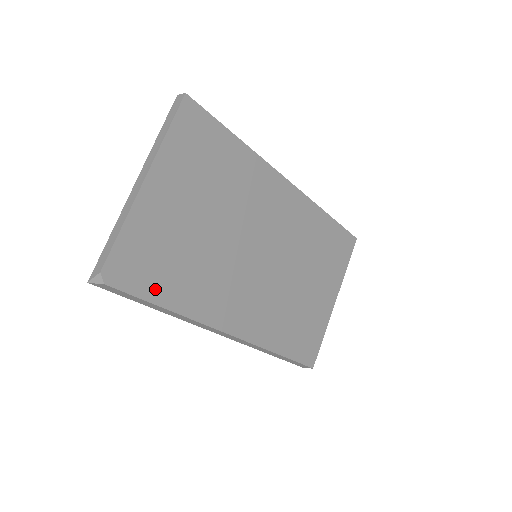
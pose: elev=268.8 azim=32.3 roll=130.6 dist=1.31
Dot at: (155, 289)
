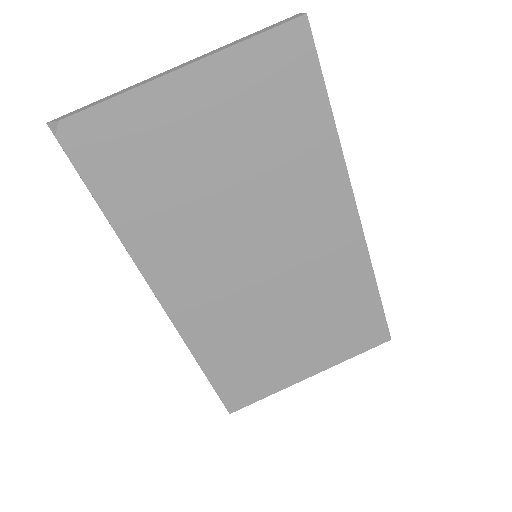
Dot at: (109, 189)
